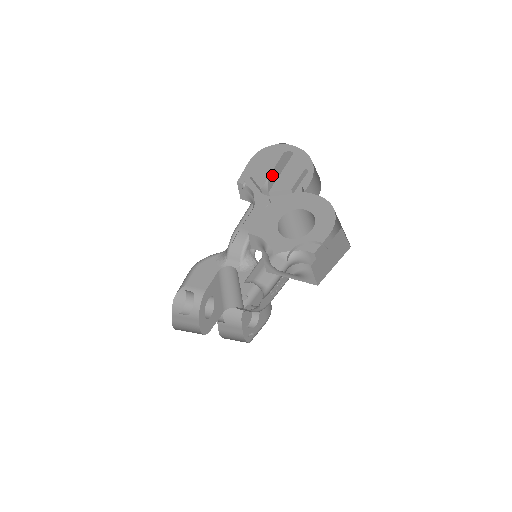
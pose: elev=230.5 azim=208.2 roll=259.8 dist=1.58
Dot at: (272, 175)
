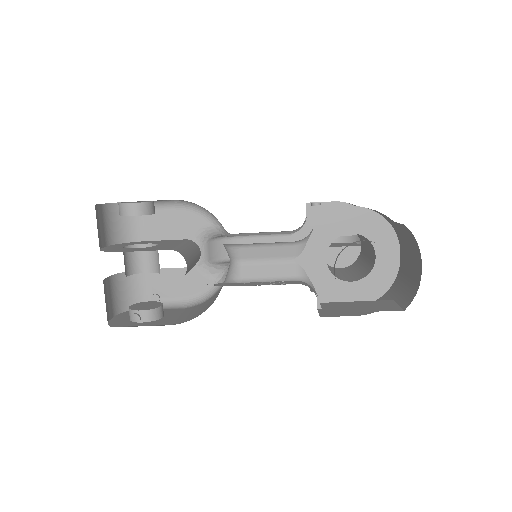
Dot at: occluded
